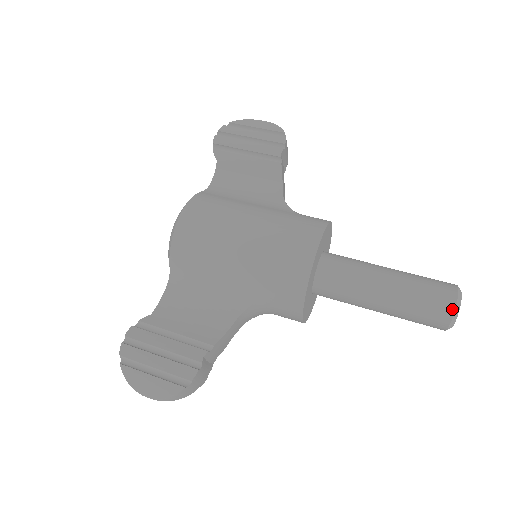
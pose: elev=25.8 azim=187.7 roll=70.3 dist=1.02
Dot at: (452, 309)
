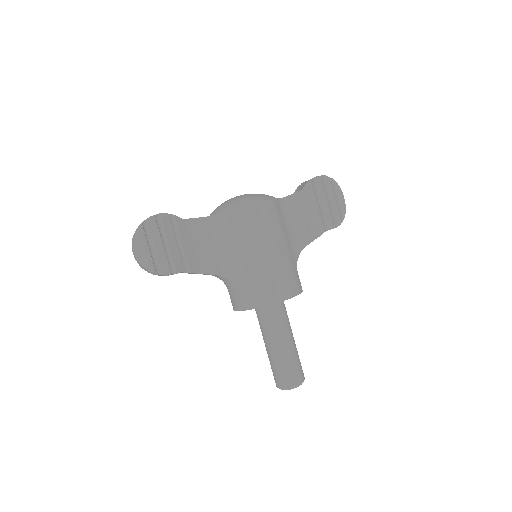
Dot at: (291, 386)
